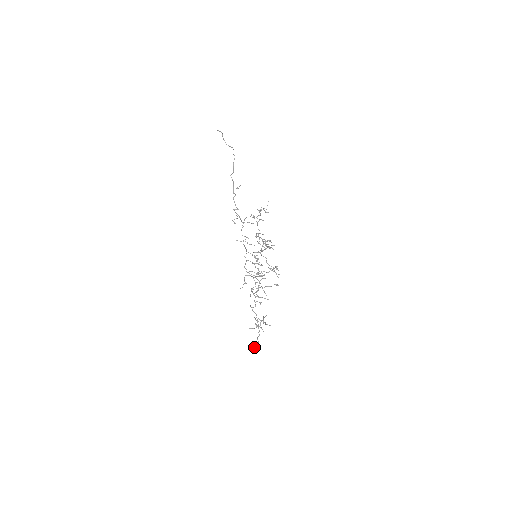
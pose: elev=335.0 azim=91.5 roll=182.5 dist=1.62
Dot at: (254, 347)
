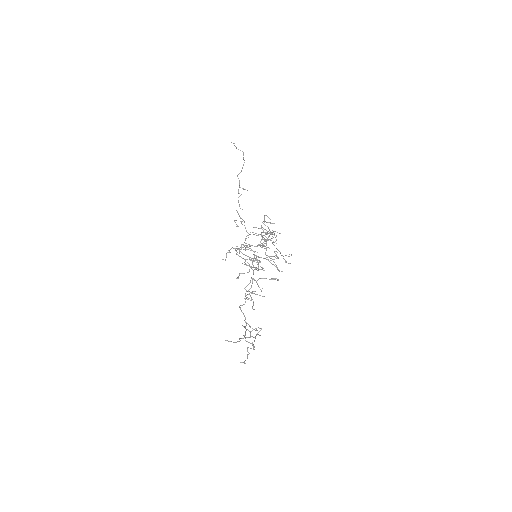
Dot at: (231, 341)
